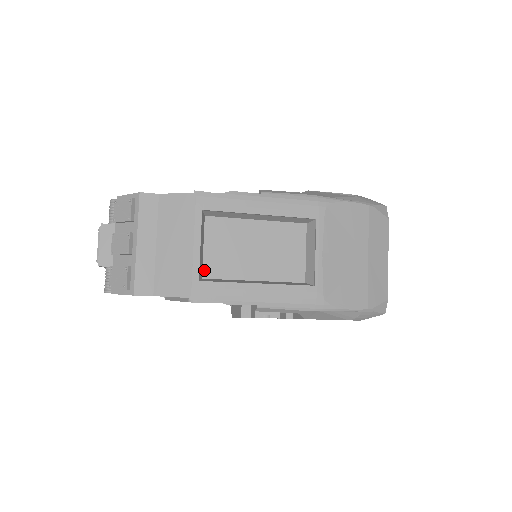
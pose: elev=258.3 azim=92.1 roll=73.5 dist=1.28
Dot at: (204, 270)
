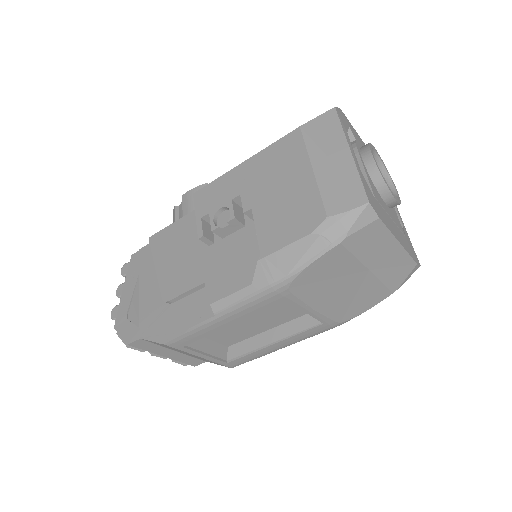
Dot at: (224, 344)
